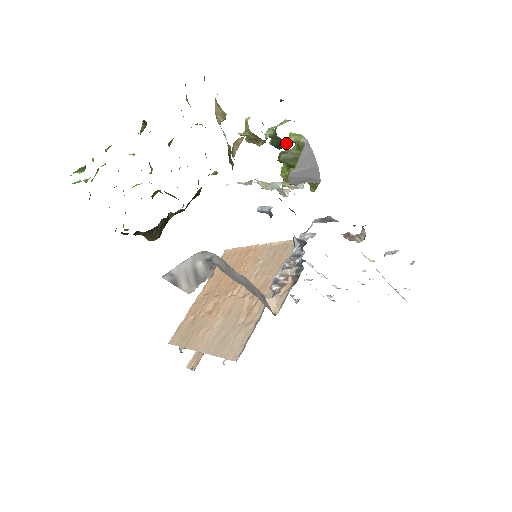
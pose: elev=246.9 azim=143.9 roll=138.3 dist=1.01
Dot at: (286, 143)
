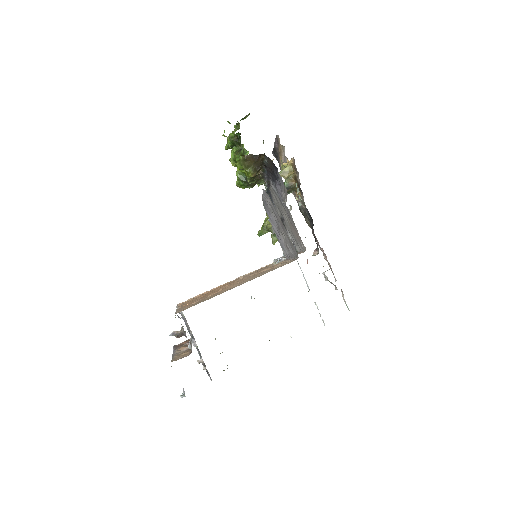
Dot at: (295, 183)
